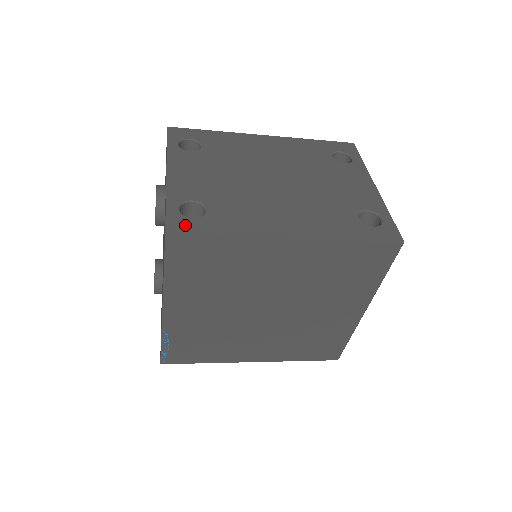
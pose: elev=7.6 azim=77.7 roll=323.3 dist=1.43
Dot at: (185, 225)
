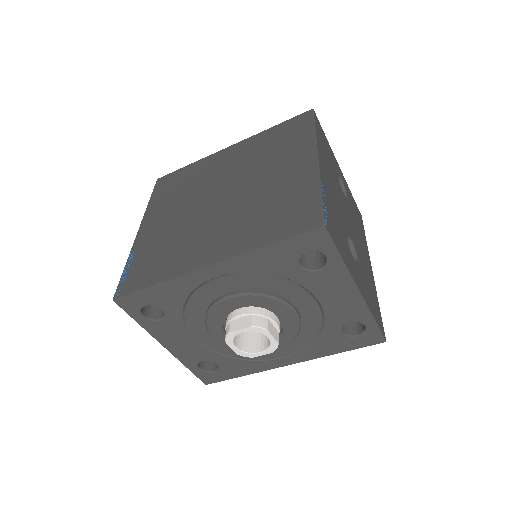
Dot at: occluded
